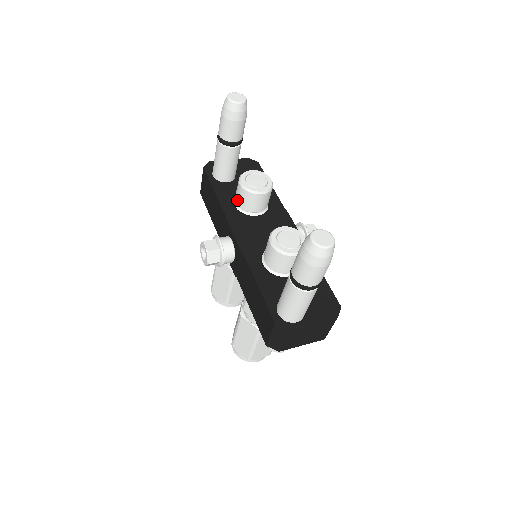
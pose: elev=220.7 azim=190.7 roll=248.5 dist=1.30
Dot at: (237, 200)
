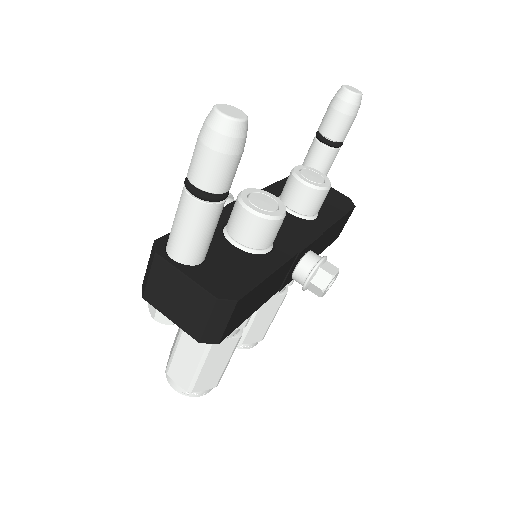
Dot at: occluded
